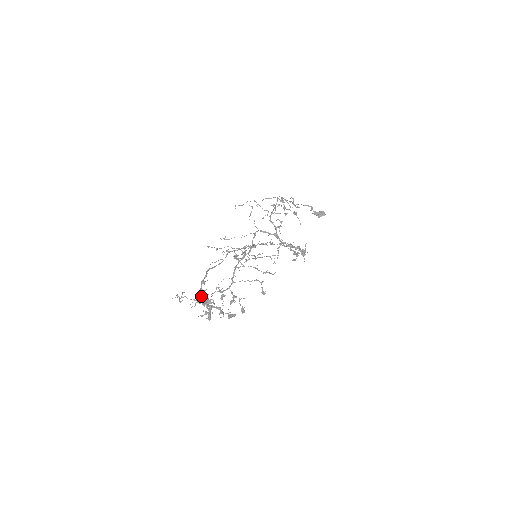
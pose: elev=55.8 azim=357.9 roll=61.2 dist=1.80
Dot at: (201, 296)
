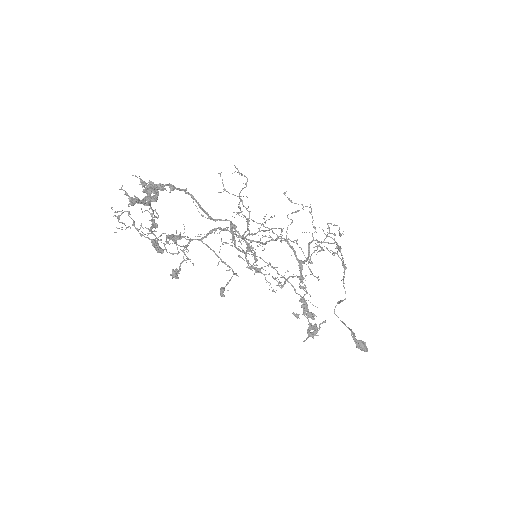
Dot at: occluded
